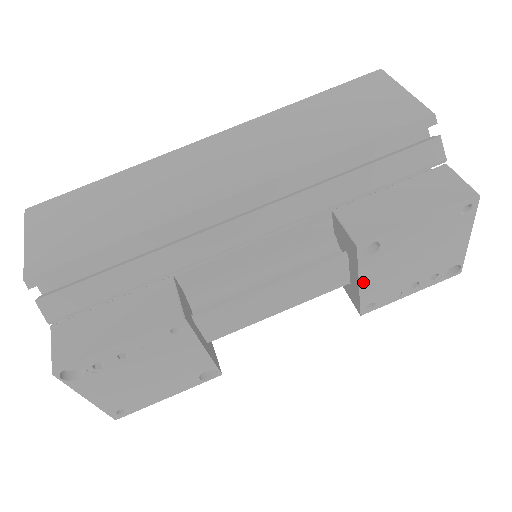
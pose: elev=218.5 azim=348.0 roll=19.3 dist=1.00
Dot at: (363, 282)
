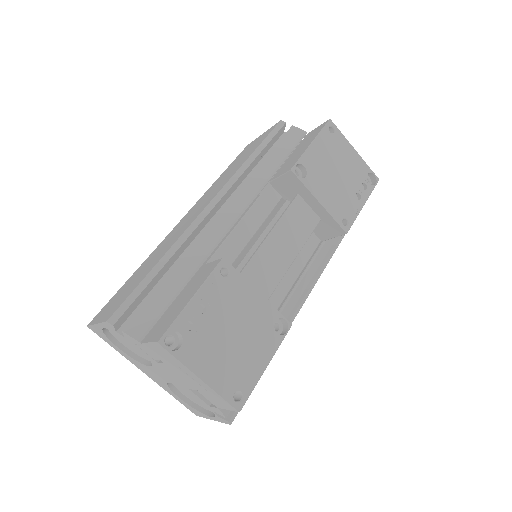
Dot at: (320, 200)
